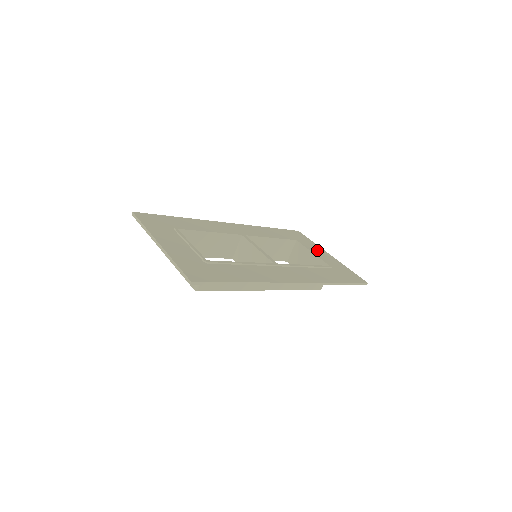
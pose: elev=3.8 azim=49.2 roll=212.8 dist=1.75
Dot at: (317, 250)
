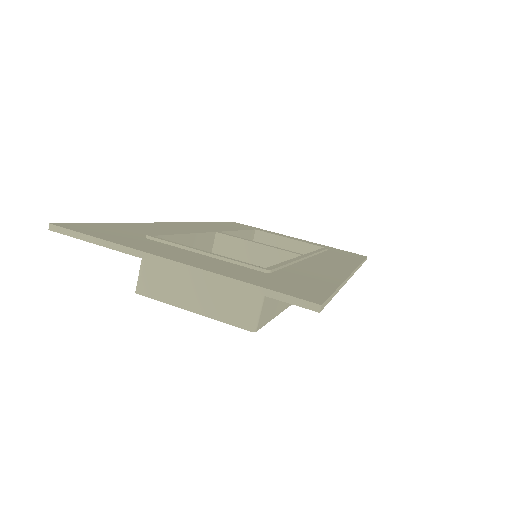
Dot at: occluded
